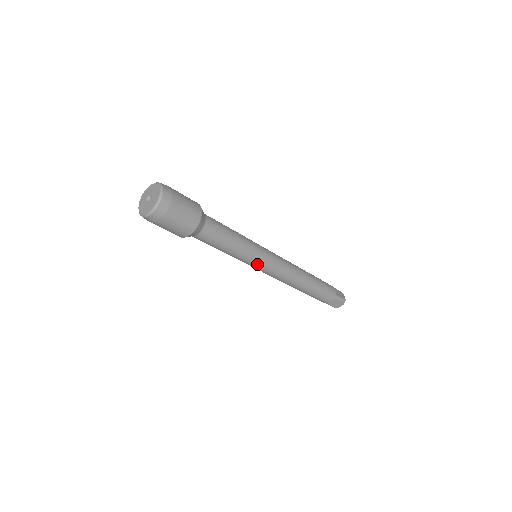
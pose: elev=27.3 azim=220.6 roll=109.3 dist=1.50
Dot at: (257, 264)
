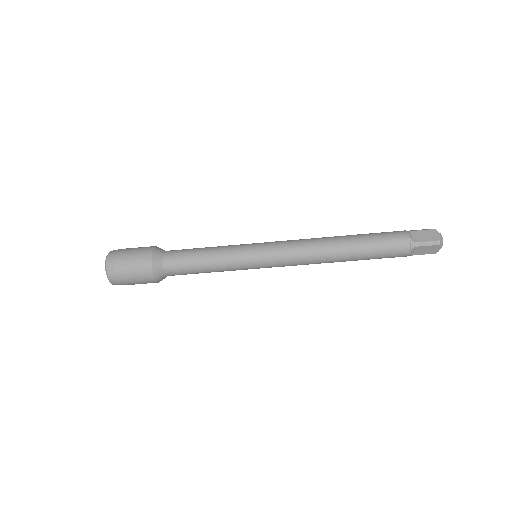
Dot at: (254, 267)
